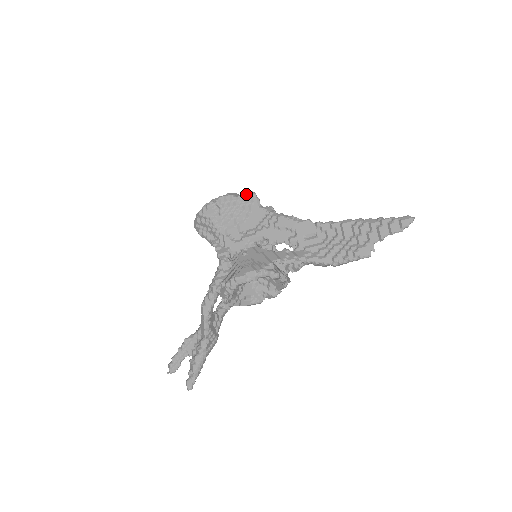
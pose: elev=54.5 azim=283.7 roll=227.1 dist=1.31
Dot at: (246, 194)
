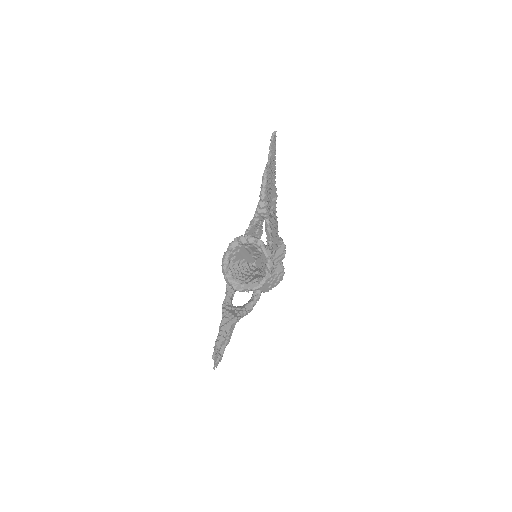
Dot at: occluded
